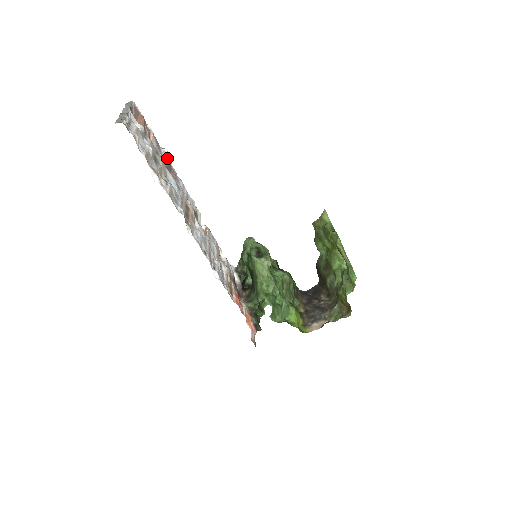
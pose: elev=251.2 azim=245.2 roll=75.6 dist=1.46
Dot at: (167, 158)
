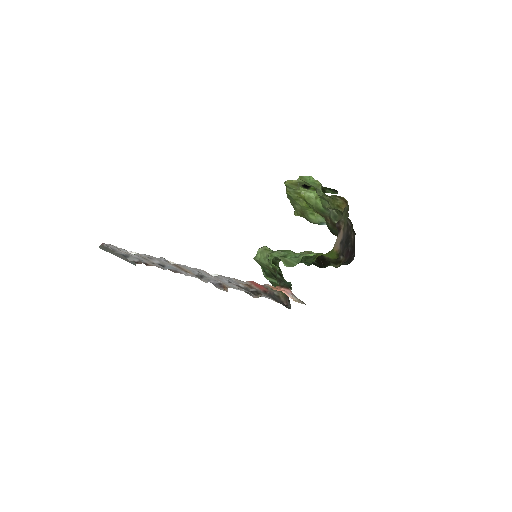
Dot at: occluded
